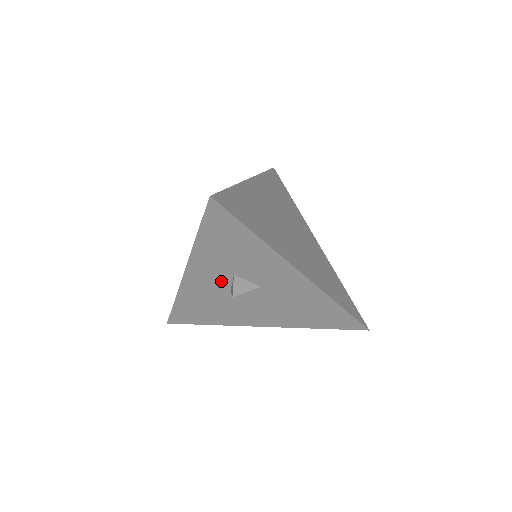
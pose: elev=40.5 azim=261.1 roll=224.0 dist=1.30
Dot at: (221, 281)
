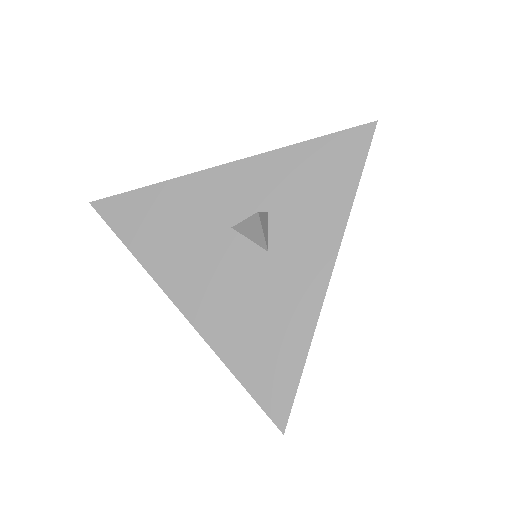
Dot at: (243, 207)
